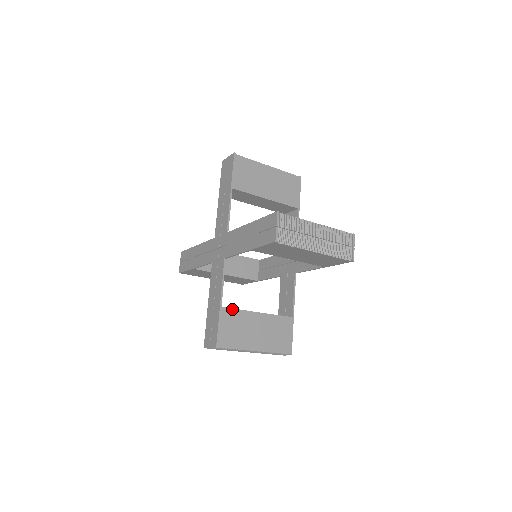
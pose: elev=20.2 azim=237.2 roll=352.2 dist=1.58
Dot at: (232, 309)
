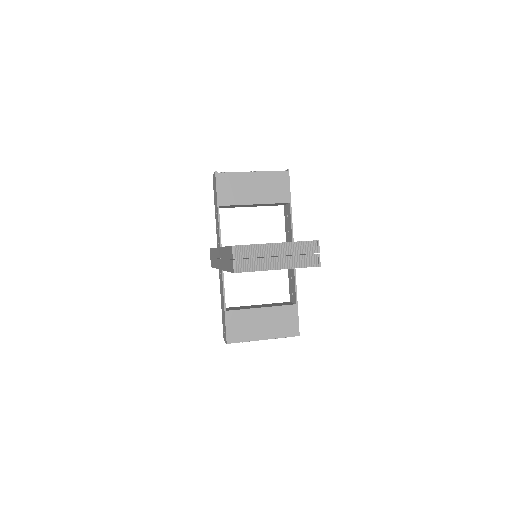
Dot at: (236, 310)
